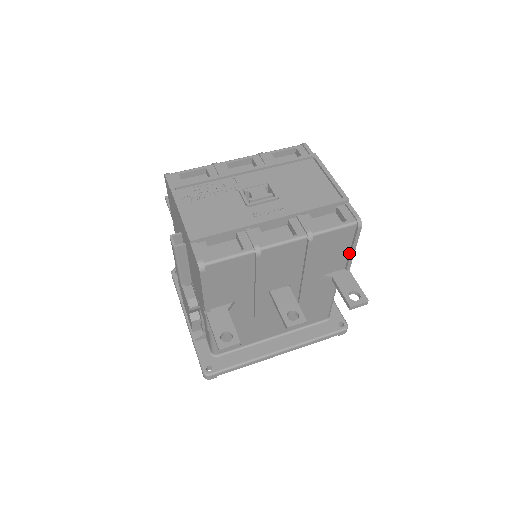
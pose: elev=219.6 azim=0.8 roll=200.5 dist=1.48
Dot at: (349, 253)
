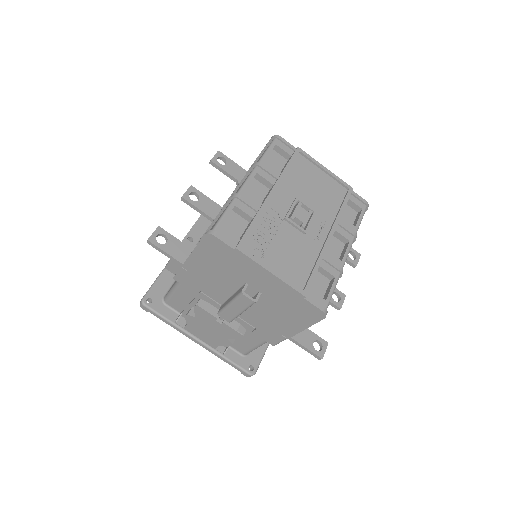
Dot at: occluded
